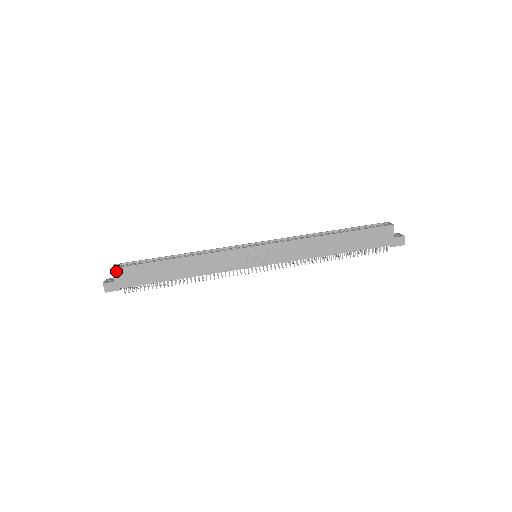
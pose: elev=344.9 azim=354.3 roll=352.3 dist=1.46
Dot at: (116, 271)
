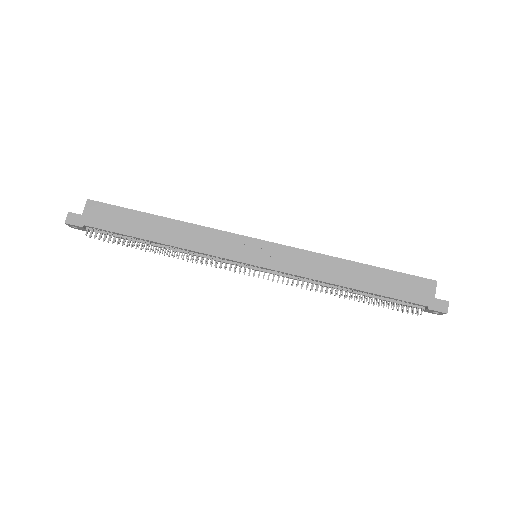
Dot at: (91, 204)
